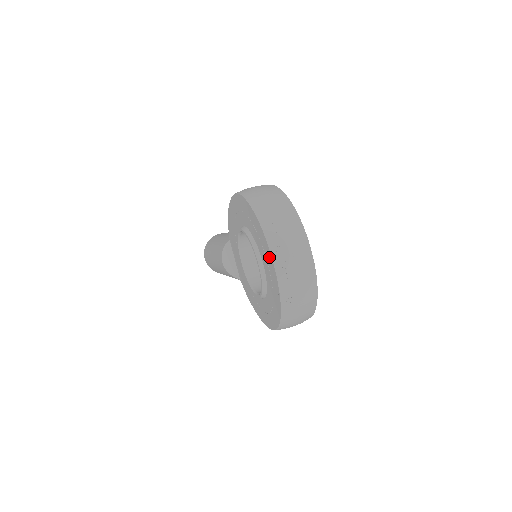
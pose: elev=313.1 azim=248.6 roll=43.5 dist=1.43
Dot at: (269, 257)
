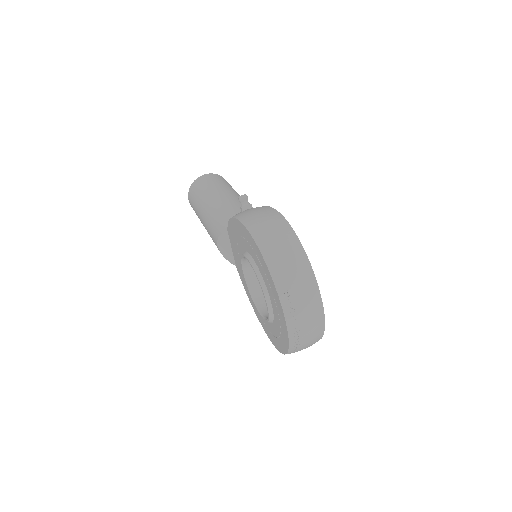
Dot at: (283, 320)
